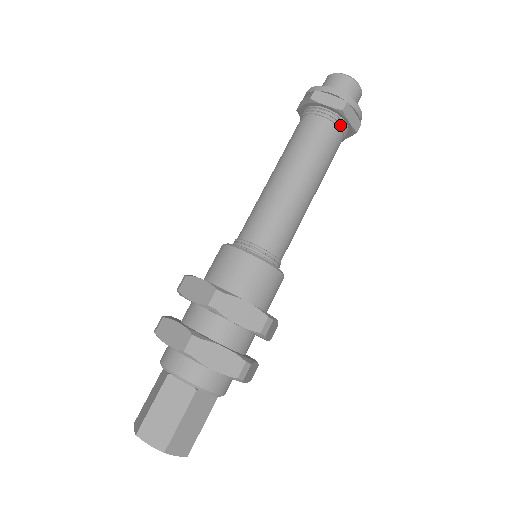
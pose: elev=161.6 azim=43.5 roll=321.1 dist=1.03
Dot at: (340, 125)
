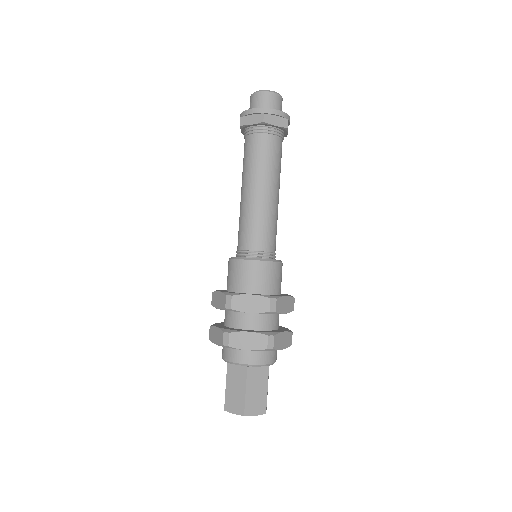
Dot at: (283, 137)
